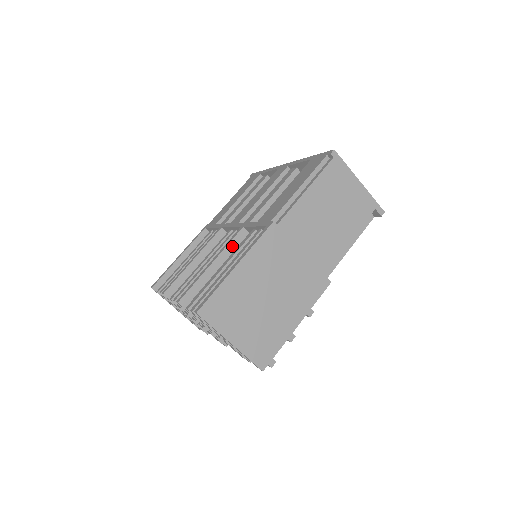
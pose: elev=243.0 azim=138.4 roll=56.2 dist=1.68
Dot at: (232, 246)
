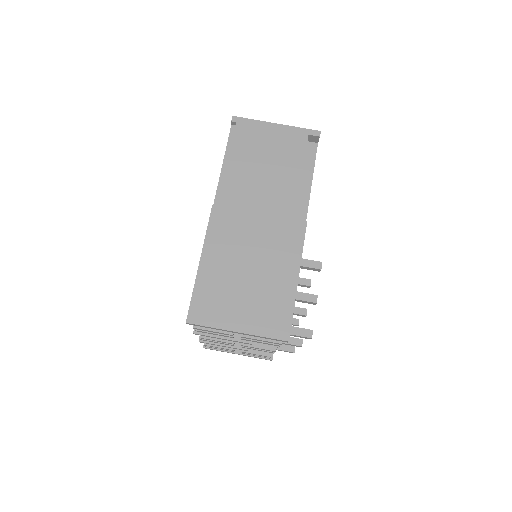
Dot at: occluded
